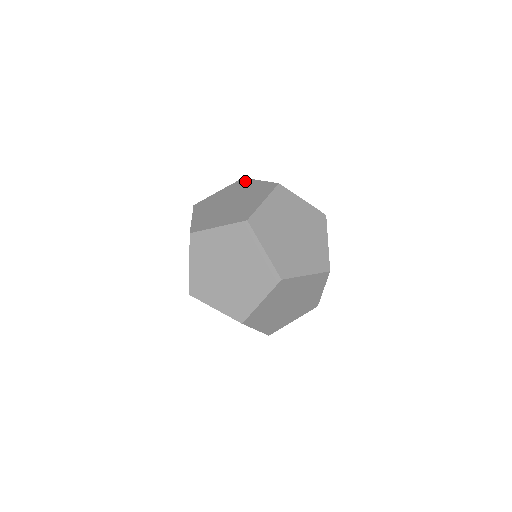
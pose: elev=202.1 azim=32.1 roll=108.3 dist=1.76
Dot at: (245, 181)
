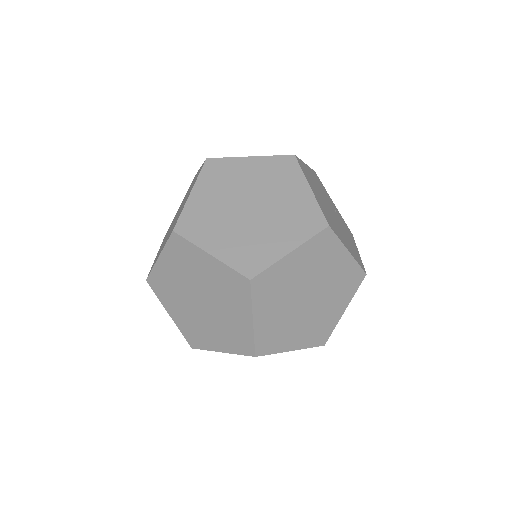
Dot at: occluded
